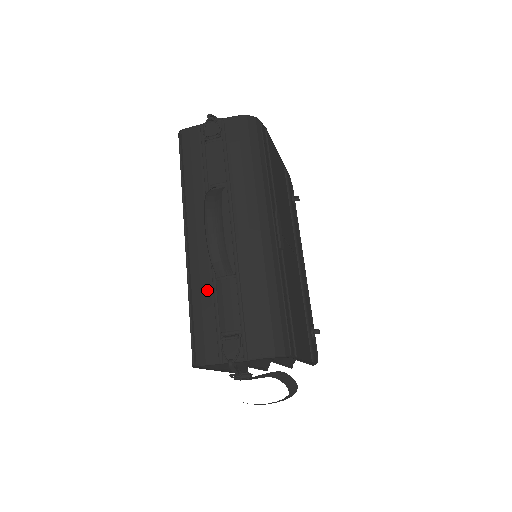
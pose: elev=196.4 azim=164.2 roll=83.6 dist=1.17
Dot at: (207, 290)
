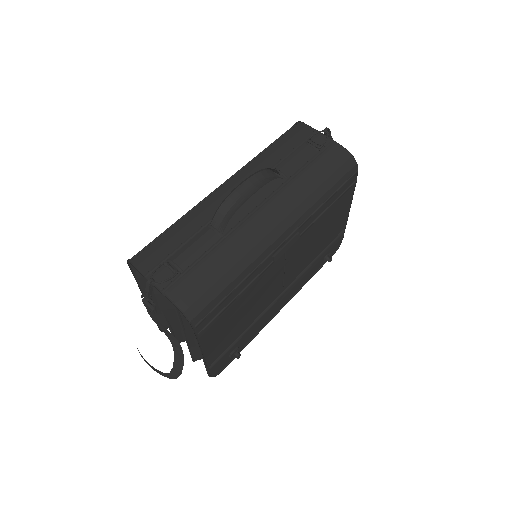
Dot at: (194, 225)
